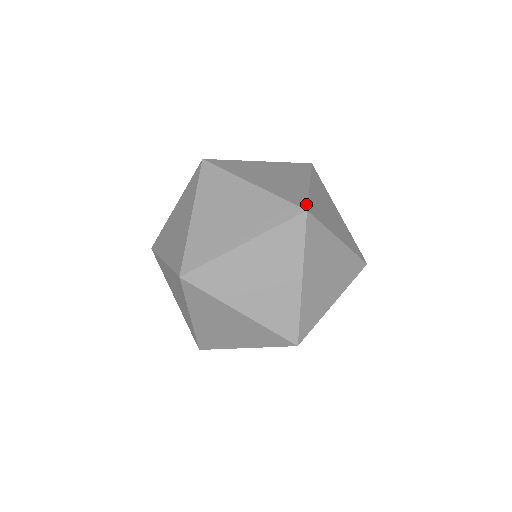
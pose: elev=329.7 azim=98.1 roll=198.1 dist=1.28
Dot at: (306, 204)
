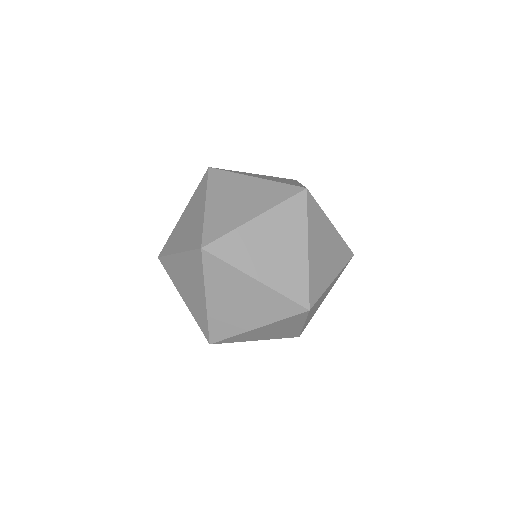
Dot at: (308, 298)
